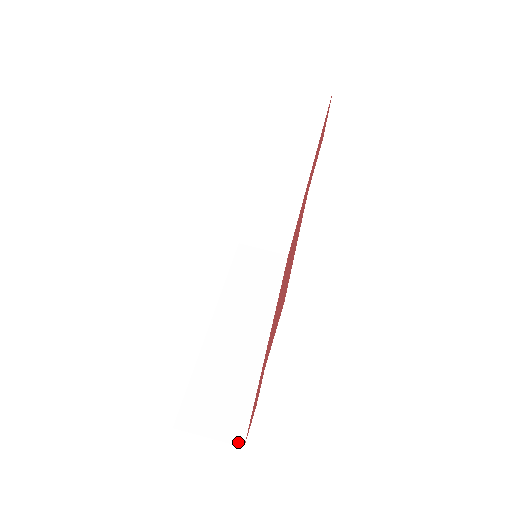
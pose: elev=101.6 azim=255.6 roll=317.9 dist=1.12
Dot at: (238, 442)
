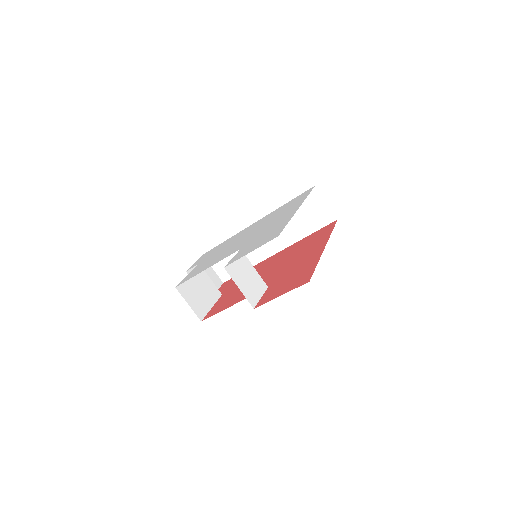
Dot at: (223, 280)
